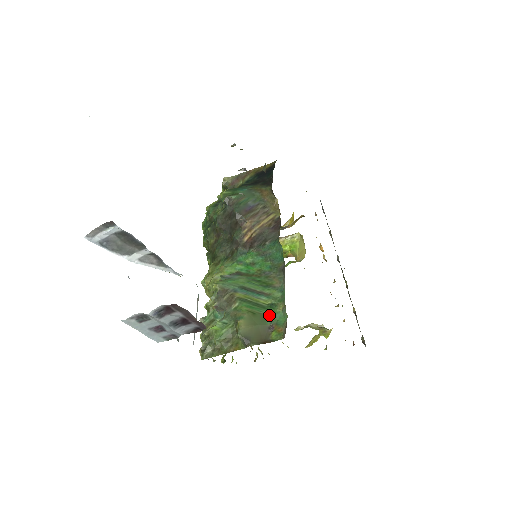
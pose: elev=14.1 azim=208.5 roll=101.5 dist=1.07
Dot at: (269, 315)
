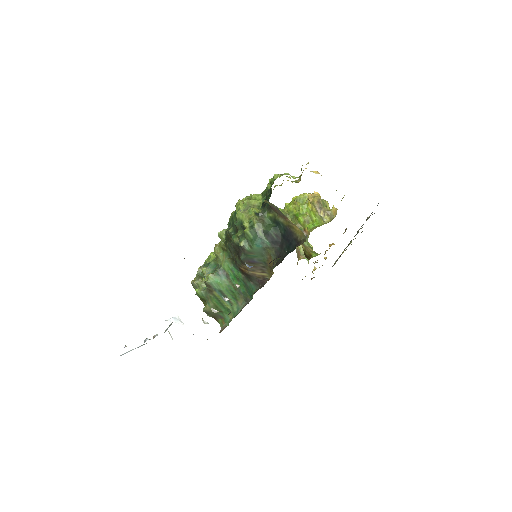
Dot at: (224, 313)
